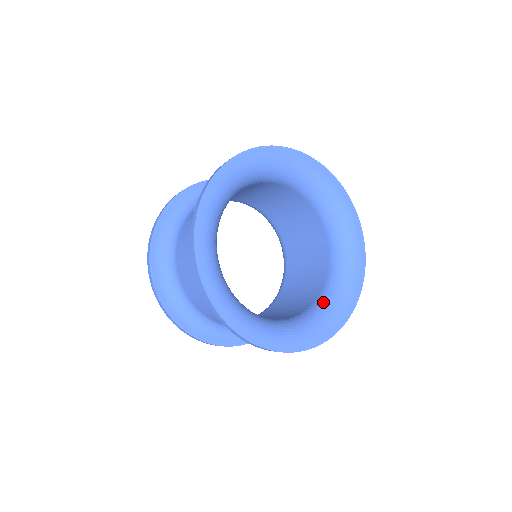
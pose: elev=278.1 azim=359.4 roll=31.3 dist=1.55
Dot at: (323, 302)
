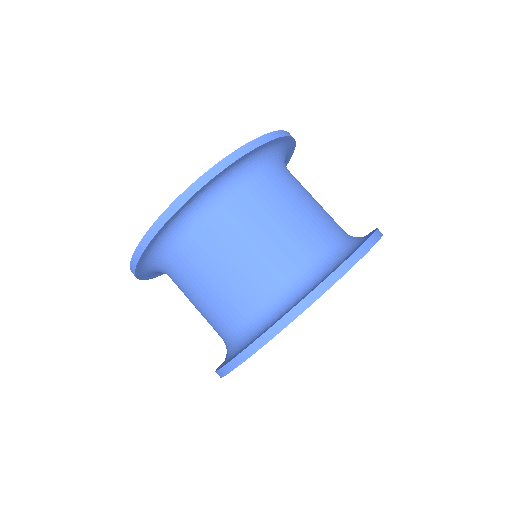
Dot at: occluded
